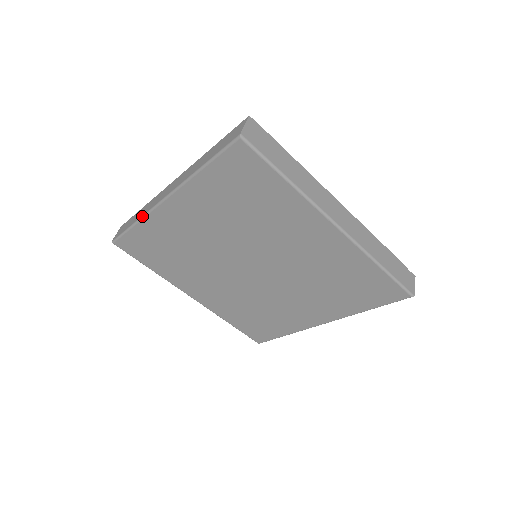
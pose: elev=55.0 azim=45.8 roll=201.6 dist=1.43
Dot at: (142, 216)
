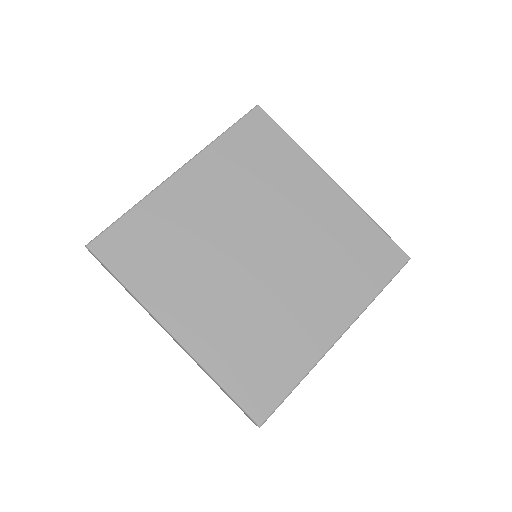
Dot at: (145, 196)
